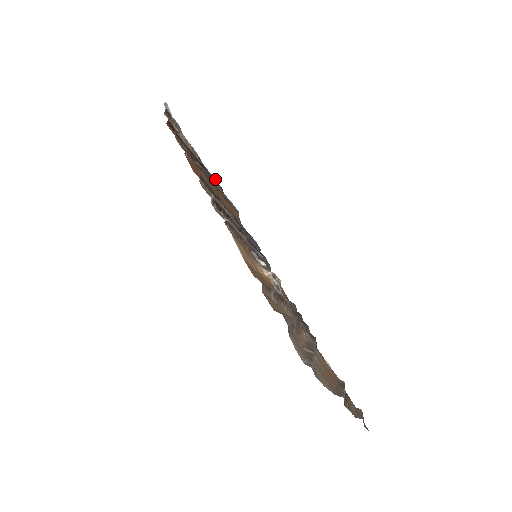
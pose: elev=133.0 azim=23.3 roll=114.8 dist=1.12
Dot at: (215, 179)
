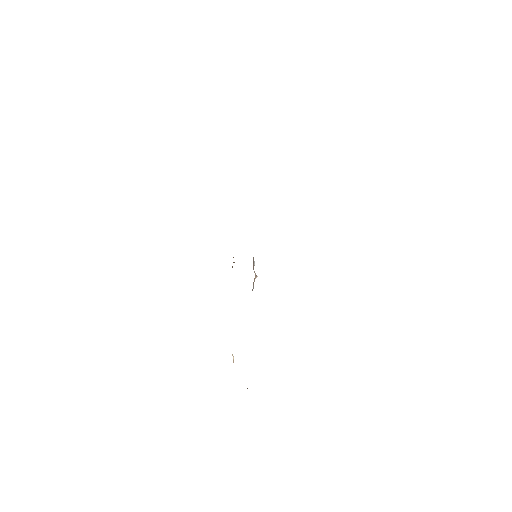
Dot at: occluded
